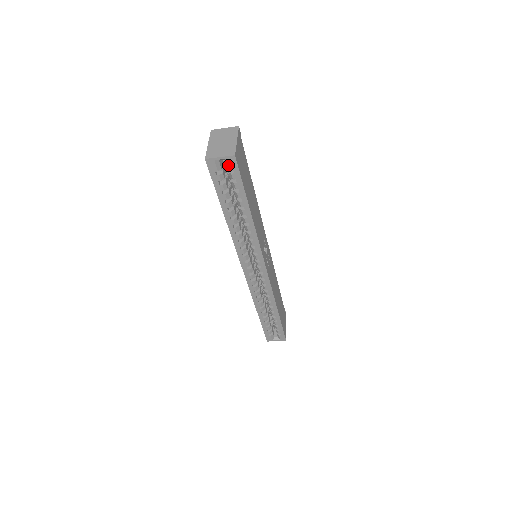
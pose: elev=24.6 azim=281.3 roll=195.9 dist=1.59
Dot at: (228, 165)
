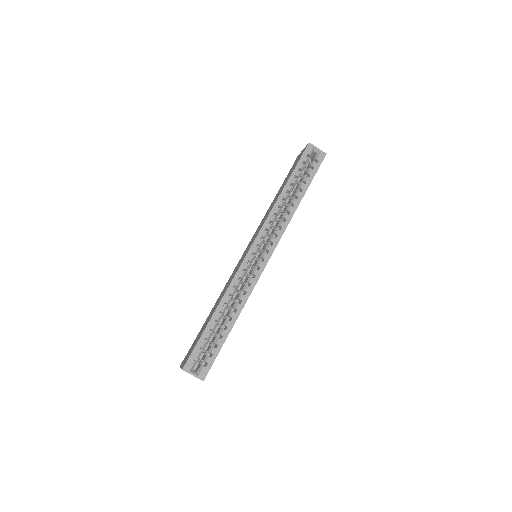
Dot at: (318, 156)
